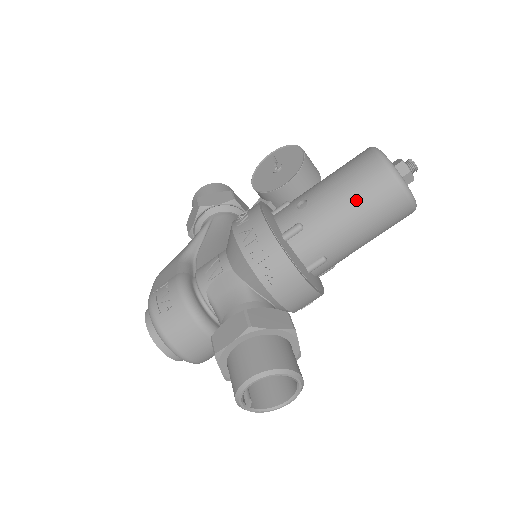
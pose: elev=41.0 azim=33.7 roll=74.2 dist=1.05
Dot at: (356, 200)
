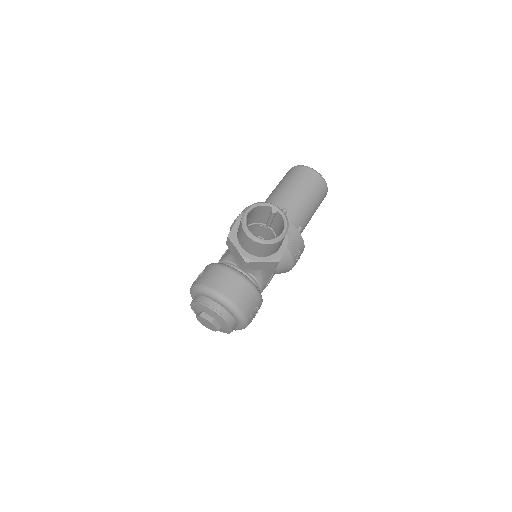
Dot at: (286, 181)
